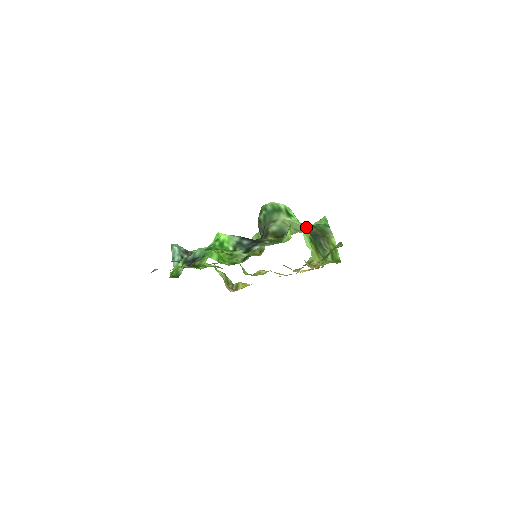
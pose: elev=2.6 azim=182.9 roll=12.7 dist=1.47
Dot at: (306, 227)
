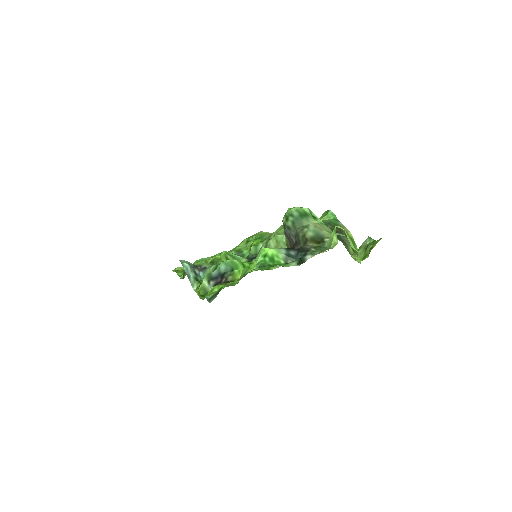
Dot at: occluded
